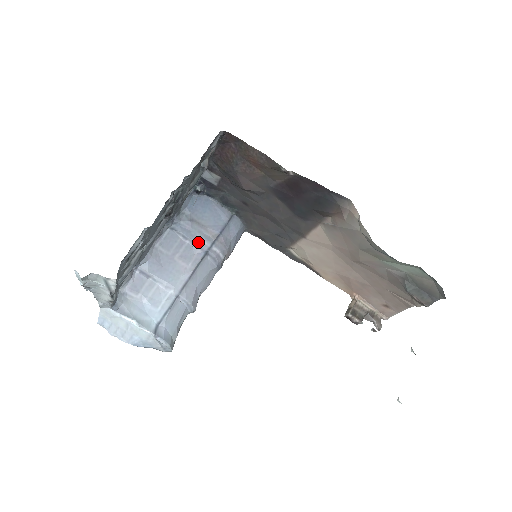
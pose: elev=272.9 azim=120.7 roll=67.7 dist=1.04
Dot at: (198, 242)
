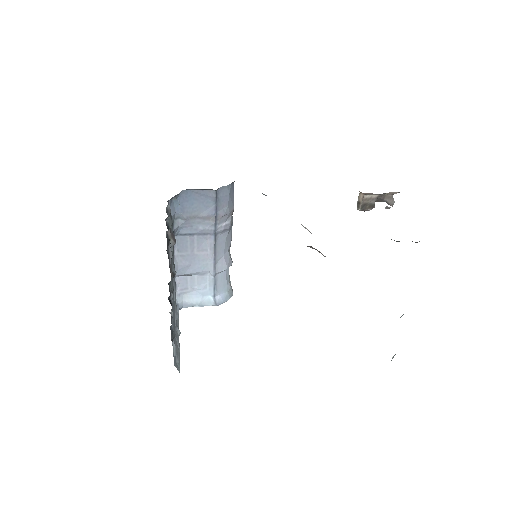
Dot at: (203, 231)
